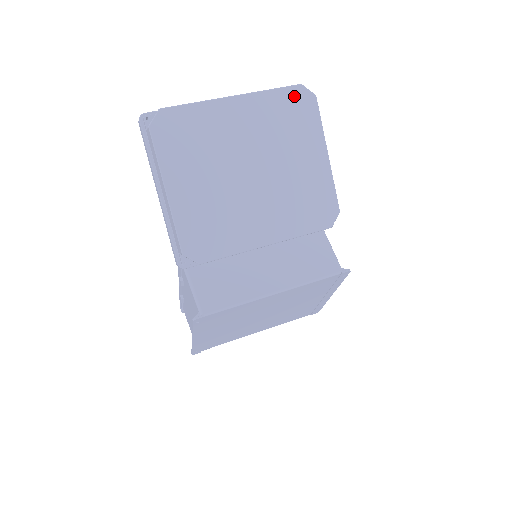
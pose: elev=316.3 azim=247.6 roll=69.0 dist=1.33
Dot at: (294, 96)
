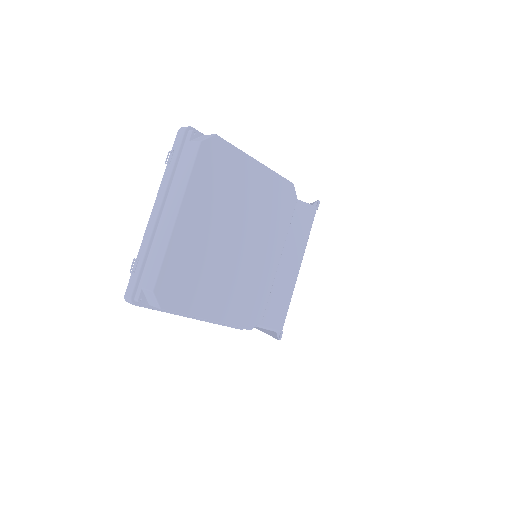
Dot at: (206, 157)
